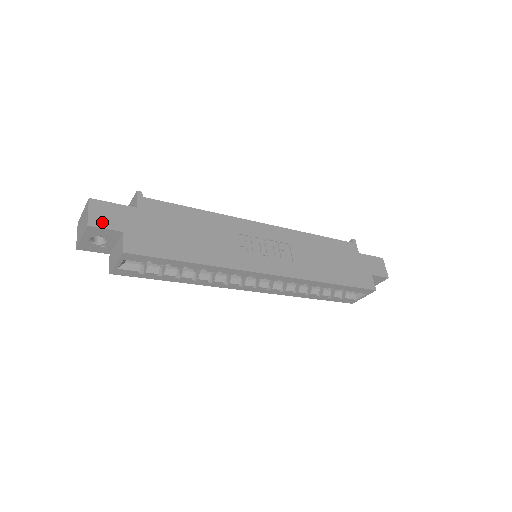
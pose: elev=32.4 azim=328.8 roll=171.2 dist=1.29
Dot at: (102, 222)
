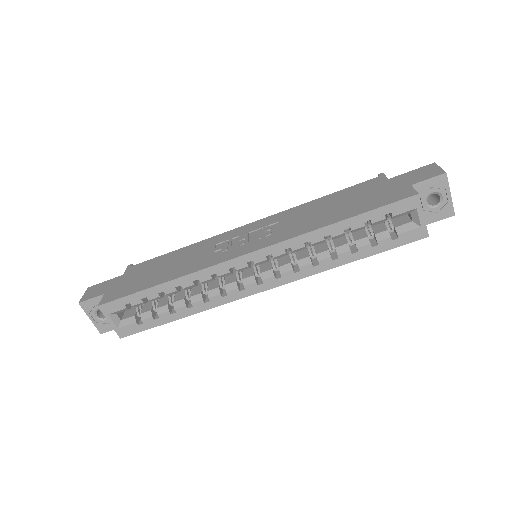
Dot at: (90, 296)
